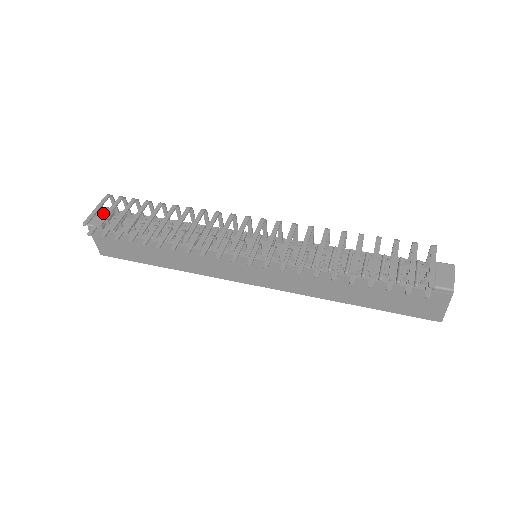
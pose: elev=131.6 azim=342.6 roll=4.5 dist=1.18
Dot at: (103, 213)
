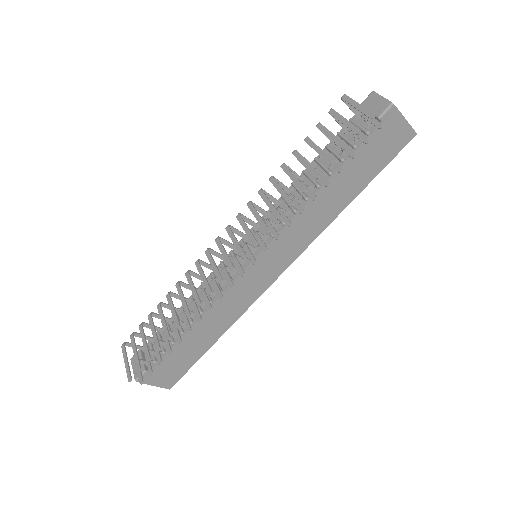
Dot at: occluded
